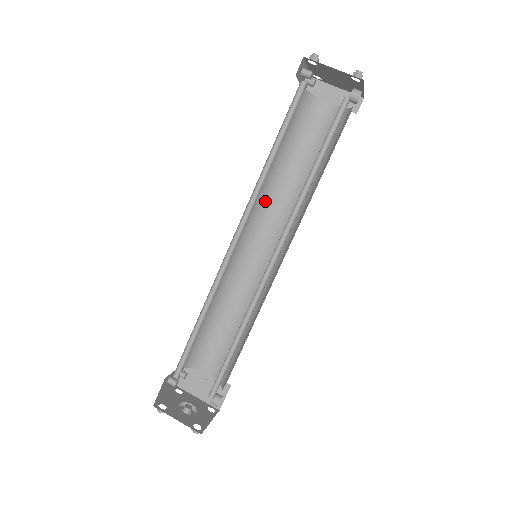
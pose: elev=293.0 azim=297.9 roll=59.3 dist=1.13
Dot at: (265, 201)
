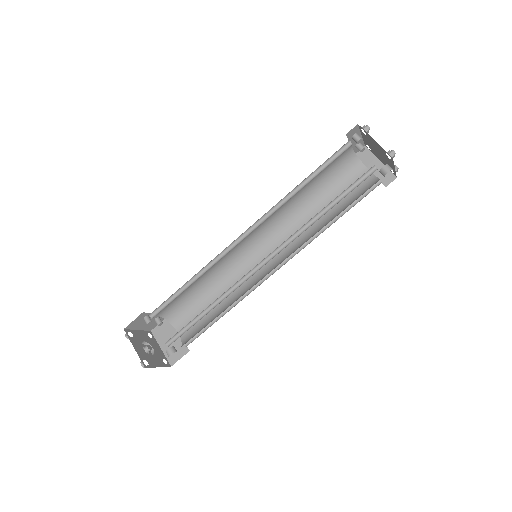
Dot at: (285, 220)
